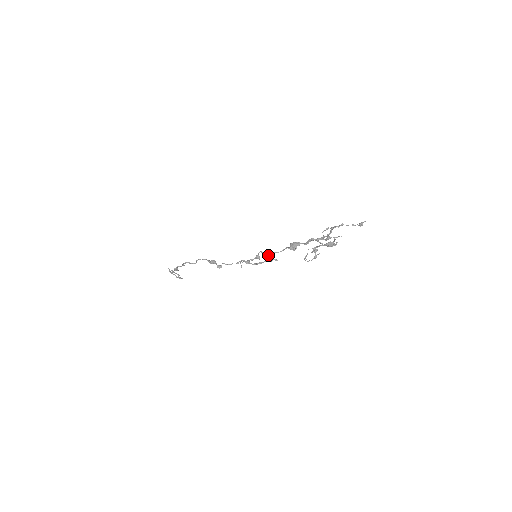
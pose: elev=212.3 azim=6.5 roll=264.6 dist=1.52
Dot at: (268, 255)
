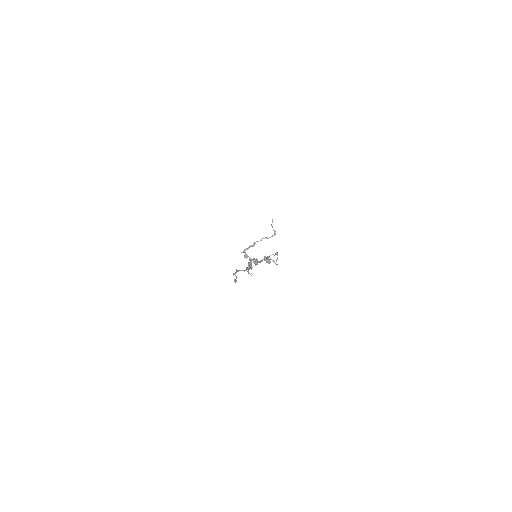
Dot at: occluded
